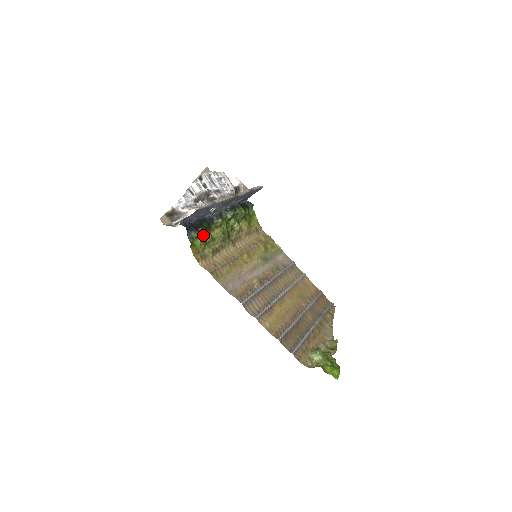
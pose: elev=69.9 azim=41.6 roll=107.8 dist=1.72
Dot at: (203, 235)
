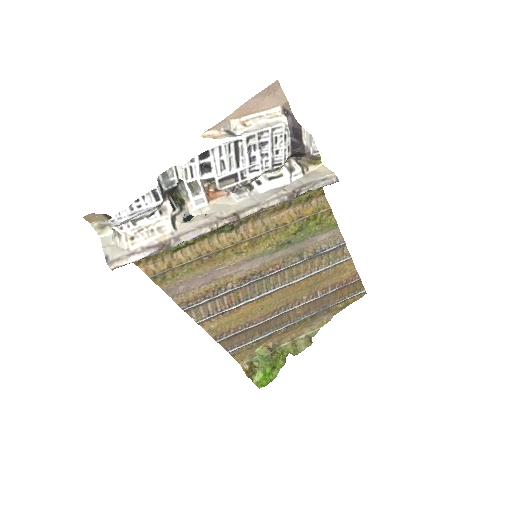
Dot at: occluded
